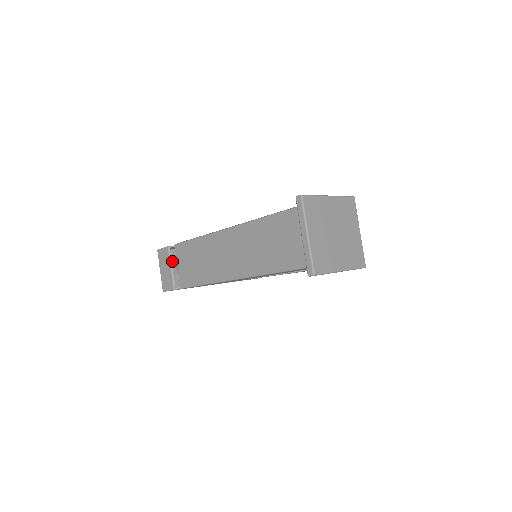
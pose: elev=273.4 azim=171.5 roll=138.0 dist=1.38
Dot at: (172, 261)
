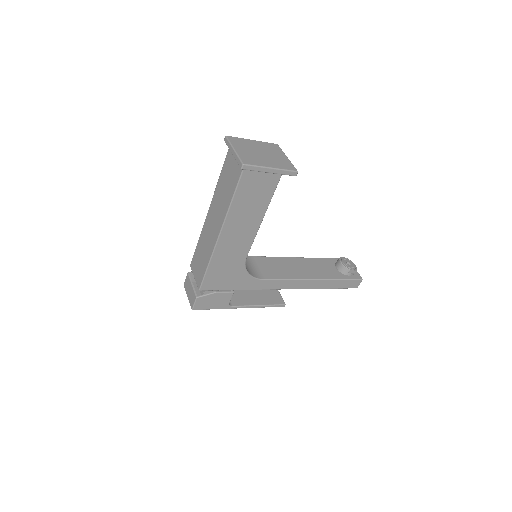
Dot at: (196, 289)
